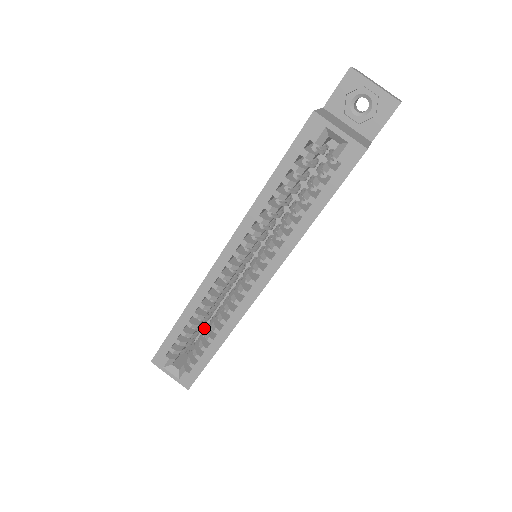
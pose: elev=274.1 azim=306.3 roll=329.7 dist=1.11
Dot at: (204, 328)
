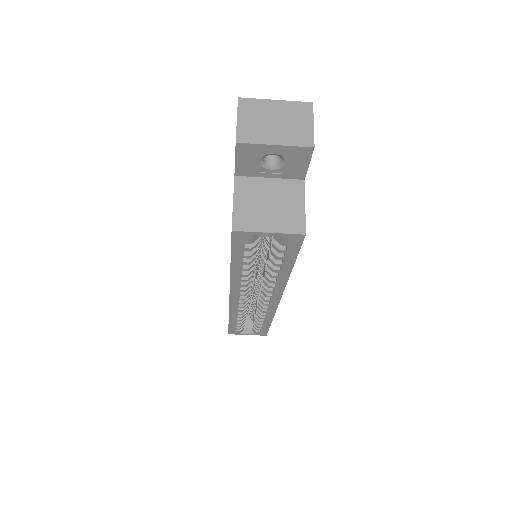
Dot at: occluded
